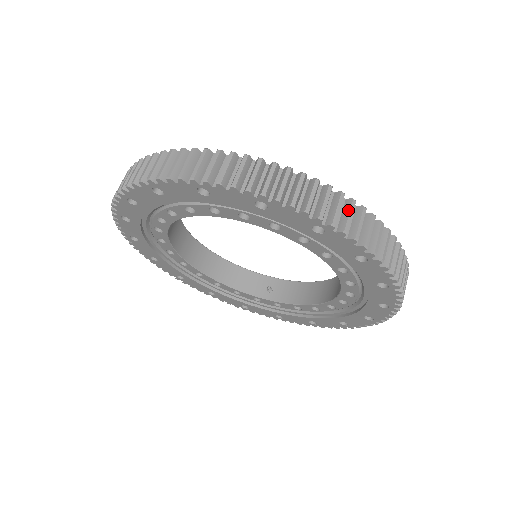
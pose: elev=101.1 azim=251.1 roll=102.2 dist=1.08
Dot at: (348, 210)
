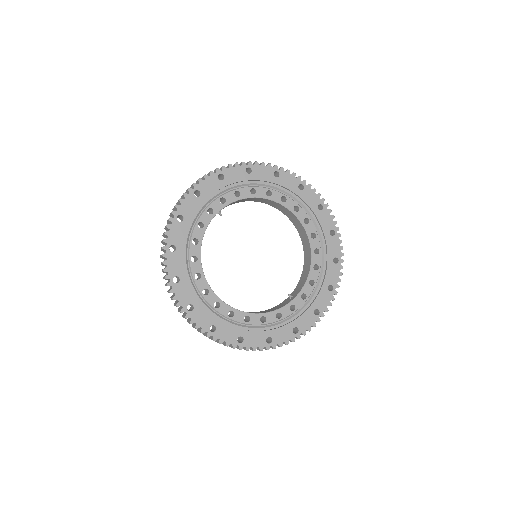
Dot at: occluded
